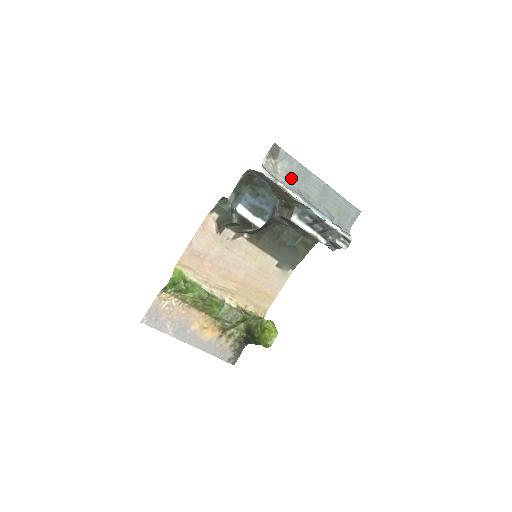
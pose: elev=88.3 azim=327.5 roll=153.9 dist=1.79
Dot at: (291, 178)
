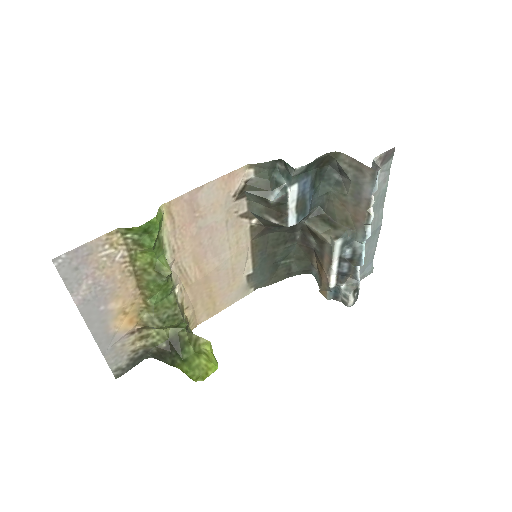
Dot at: occluded
